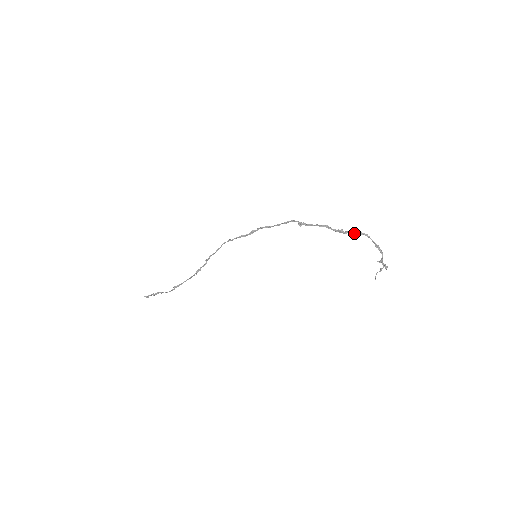
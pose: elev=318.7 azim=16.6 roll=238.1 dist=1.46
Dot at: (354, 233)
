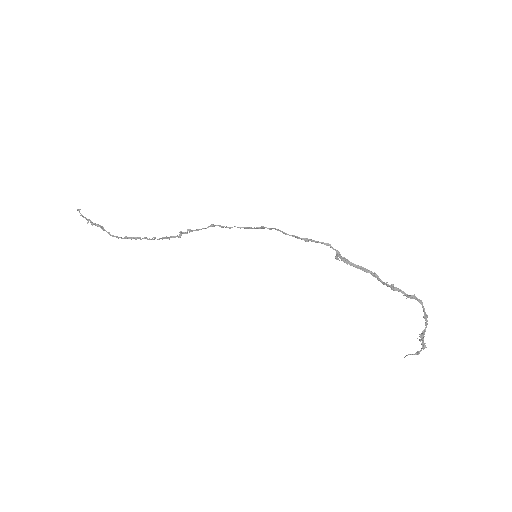
Dot at: (406, 295)
